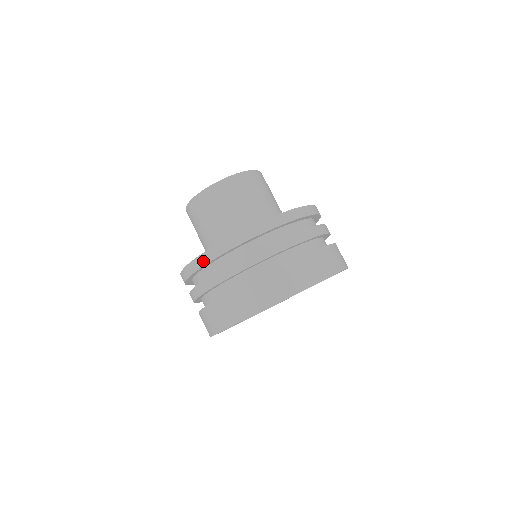
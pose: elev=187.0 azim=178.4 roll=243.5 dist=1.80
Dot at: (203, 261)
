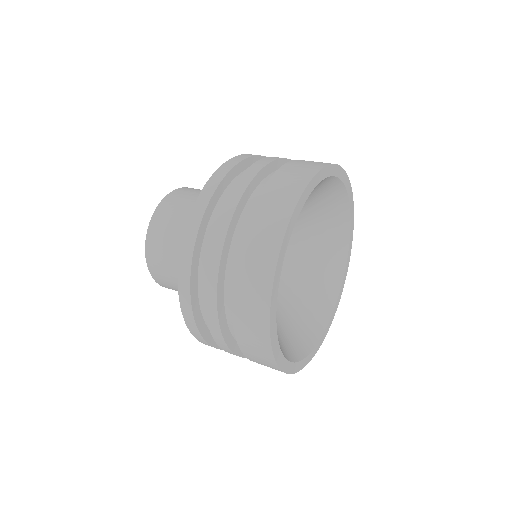
Dot at: (193, 326)
